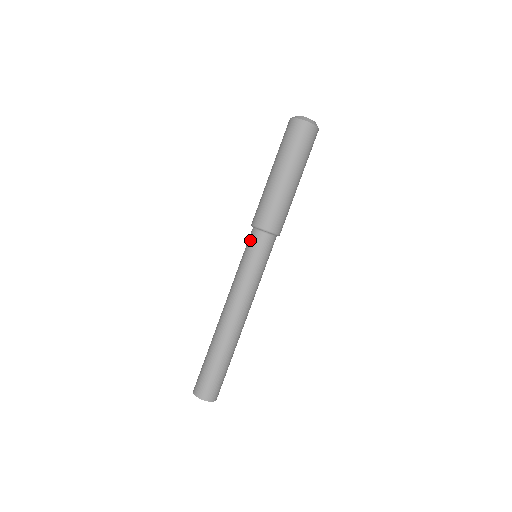
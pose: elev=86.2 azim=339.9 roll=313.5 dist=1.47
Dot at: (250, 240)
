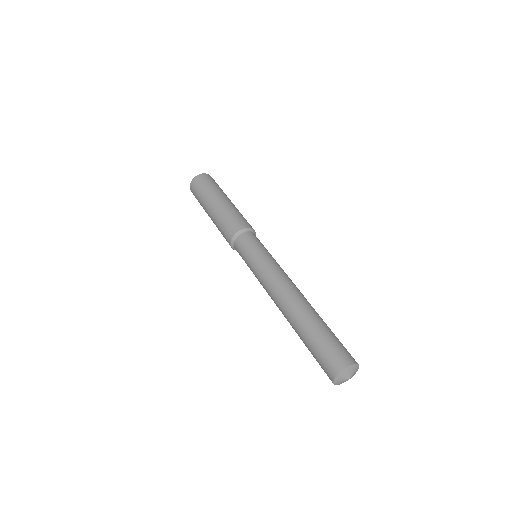
Dot at: (239, 251)
